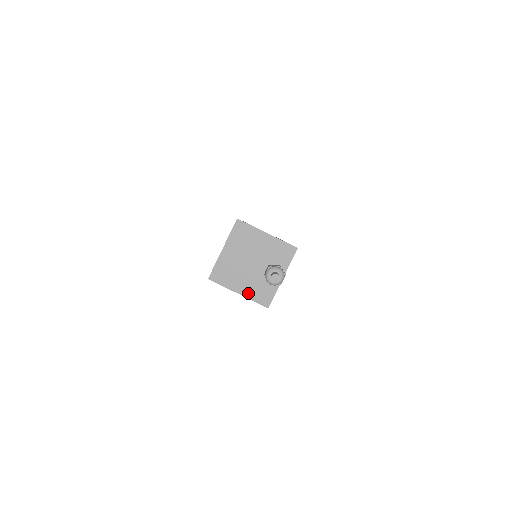
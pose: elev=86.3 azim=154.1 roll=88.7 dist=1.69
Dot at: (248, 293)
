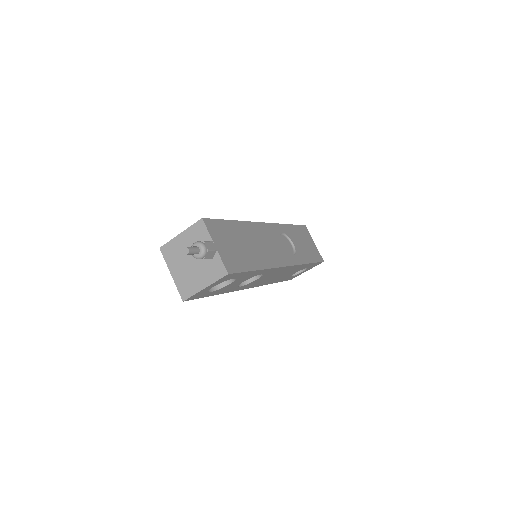
Dot at: (209, 281)
